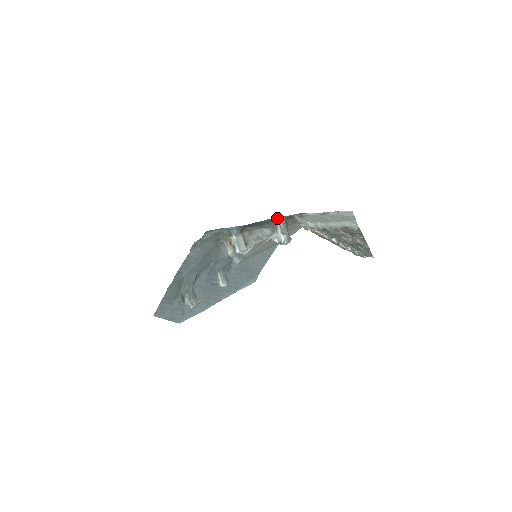
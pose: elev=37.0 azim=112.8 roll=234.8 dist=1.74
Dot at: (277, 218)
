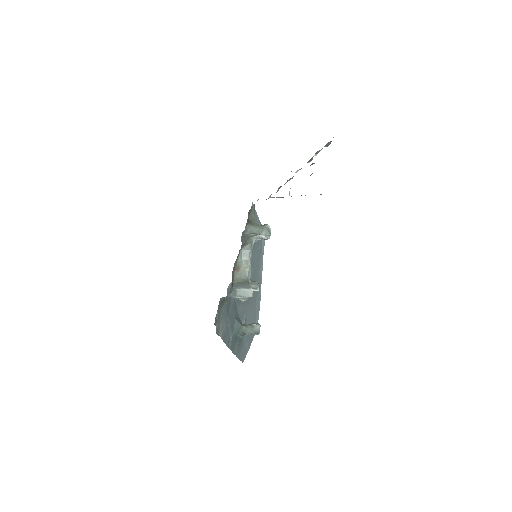
Dot at: occluded
